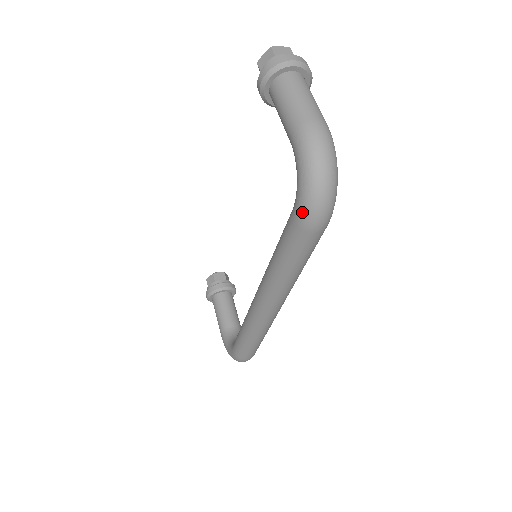
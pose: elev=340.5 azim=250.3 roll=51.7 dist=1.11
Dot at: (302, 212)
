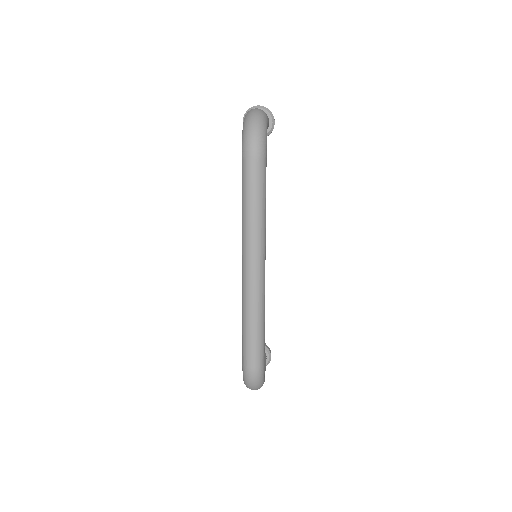
Dot at: (243, 145)
